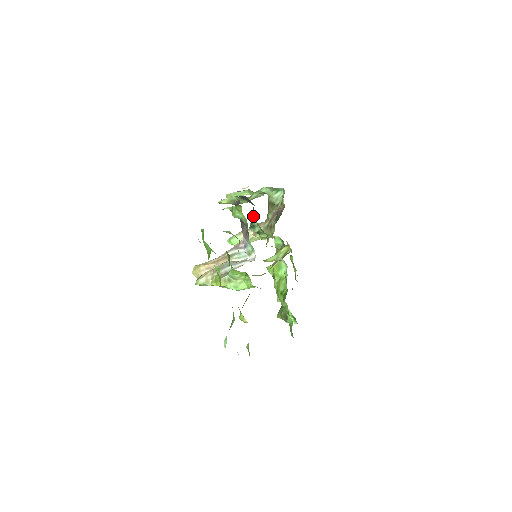
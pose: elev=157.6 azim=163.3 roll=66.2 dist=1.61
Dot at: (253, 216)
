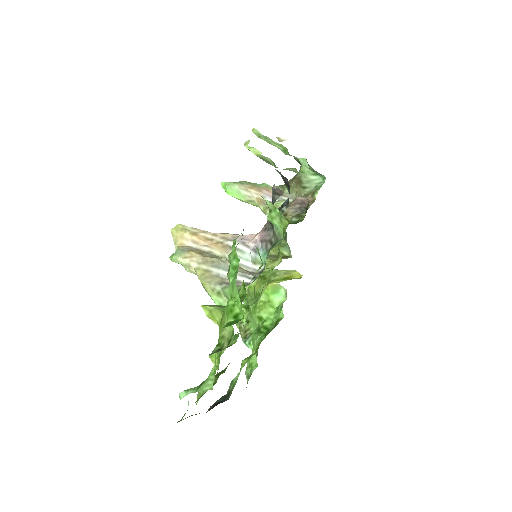
Dot at: (282, 210)
